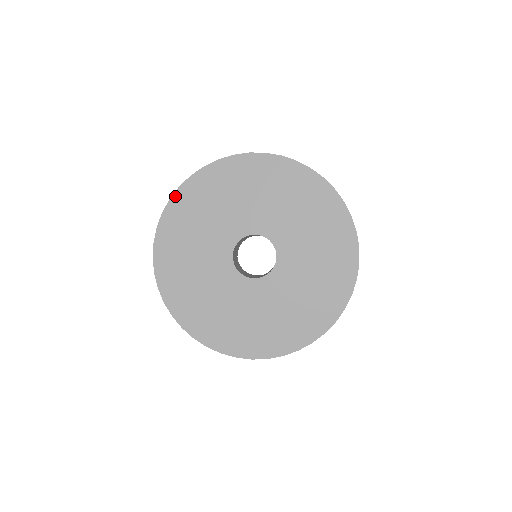
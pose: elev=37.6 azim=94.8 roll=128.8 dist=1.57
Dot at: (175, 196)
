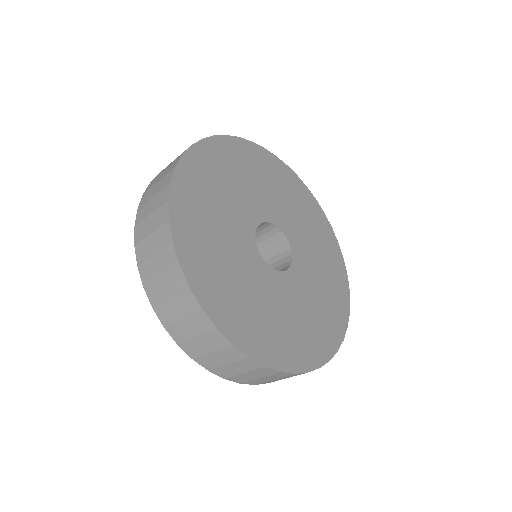
Dot at: (219, 138)
